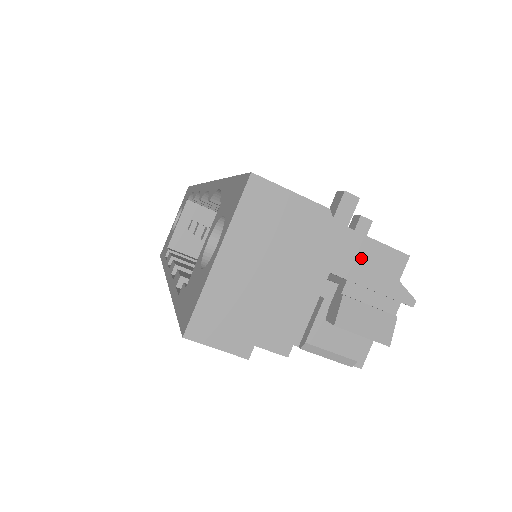
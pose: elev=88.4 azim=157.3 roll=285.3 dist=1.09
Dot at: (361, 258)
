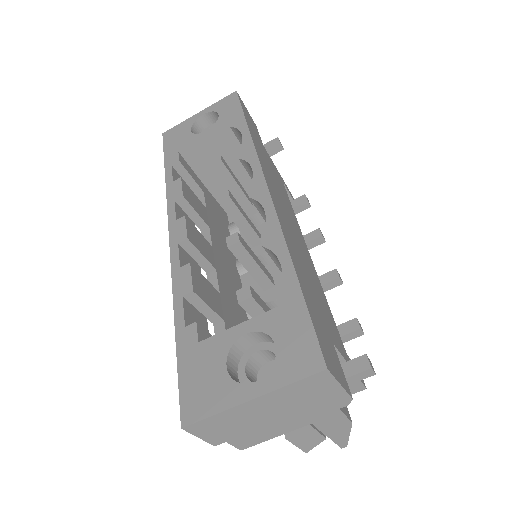
Dot at: (341, 424)
